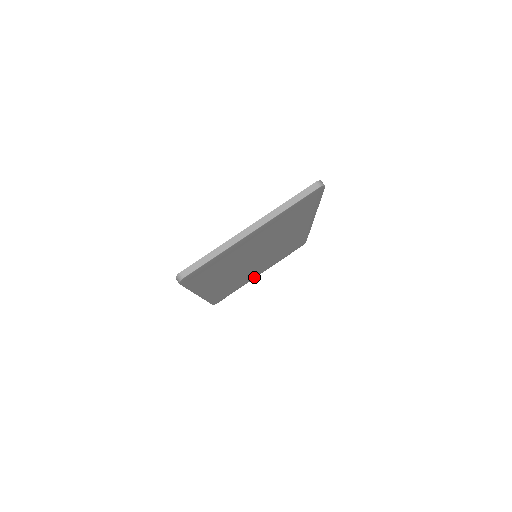
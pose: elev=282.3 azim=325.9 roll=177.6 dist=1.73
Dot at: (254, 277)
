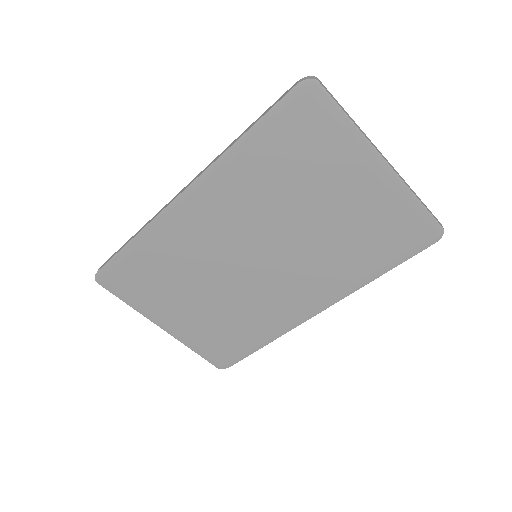
Dot at: (158, 318)
